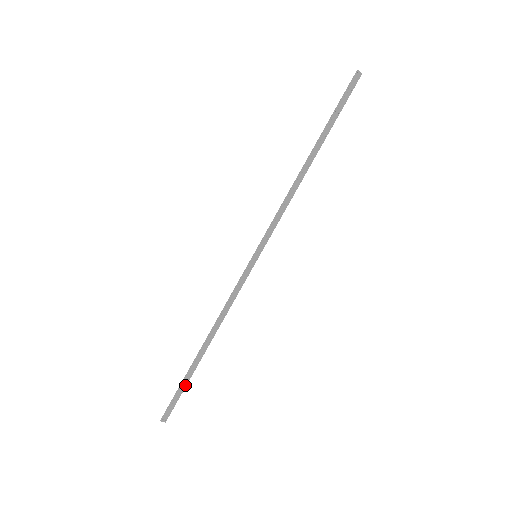
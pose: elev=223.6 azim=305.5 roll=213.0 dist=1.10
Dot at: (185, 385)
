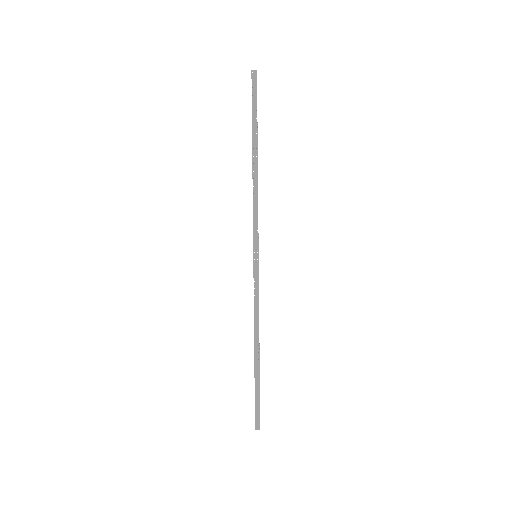
Dot at: (258, 390)
